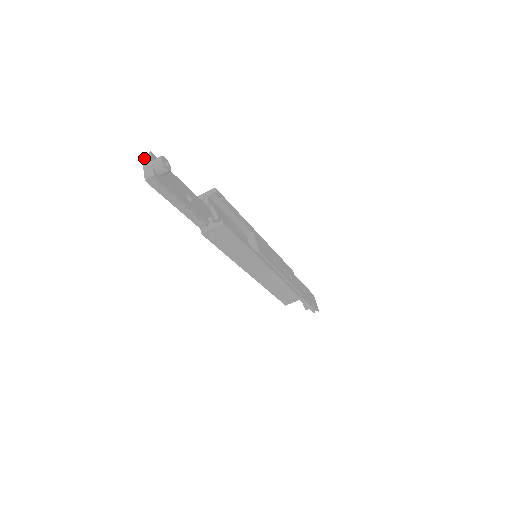
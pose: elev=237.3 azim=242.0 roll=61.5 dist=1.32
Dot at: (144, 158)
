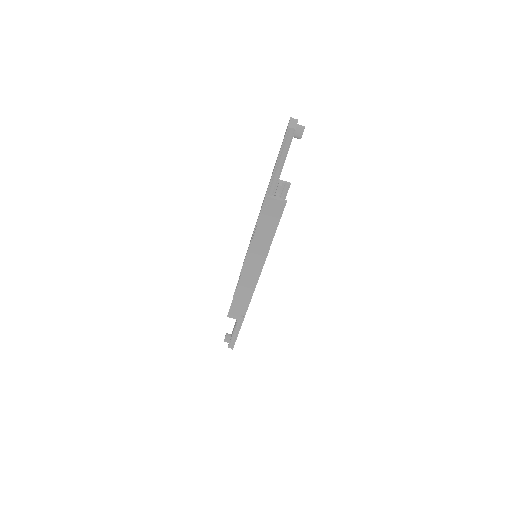
Dot at: (292, 118)
